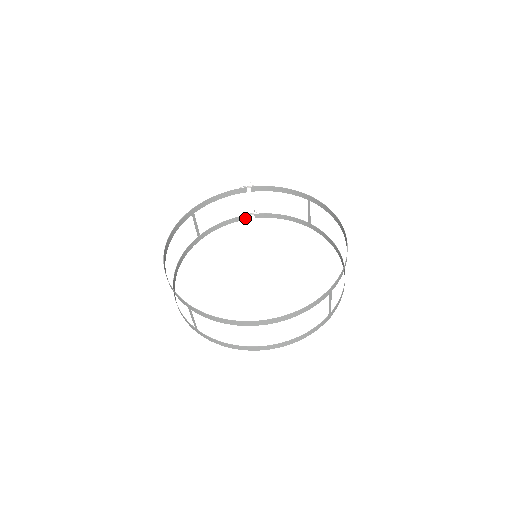
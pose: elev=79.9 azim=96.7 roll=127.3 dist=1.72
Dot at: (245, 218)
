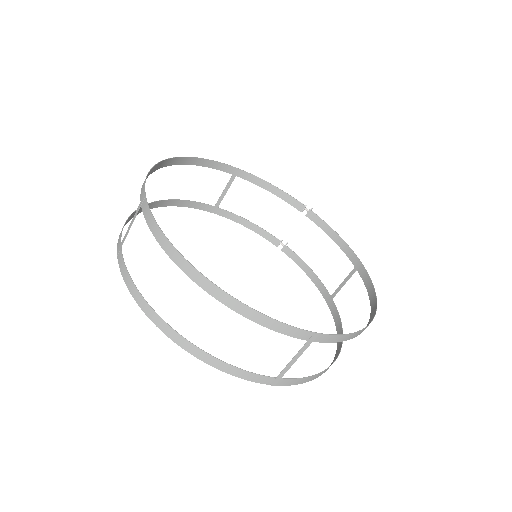
Dot at: (272, 240)
